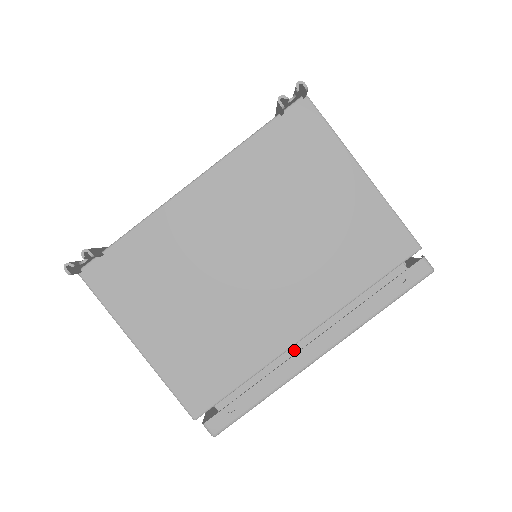
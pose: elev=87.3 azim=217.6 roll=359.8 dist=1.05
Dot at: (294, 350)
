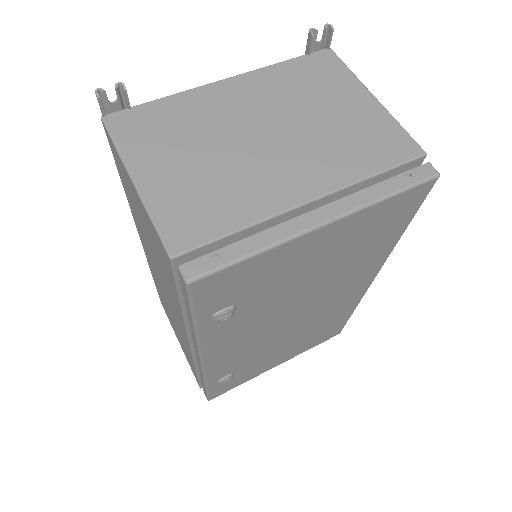
Dot at: occluded
